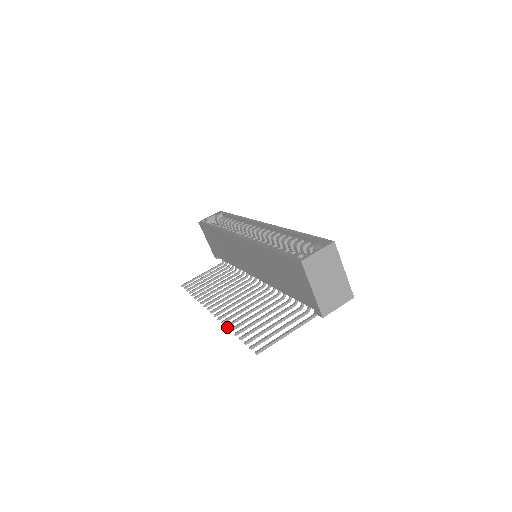
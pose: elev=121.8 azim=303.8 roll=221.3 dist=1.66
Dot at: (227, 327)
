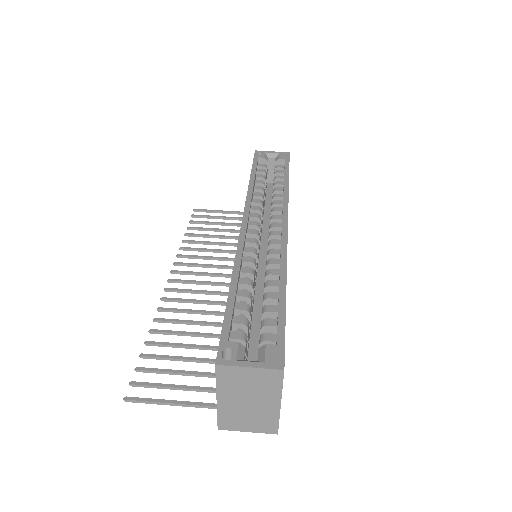
Dot at: (154, 321)
